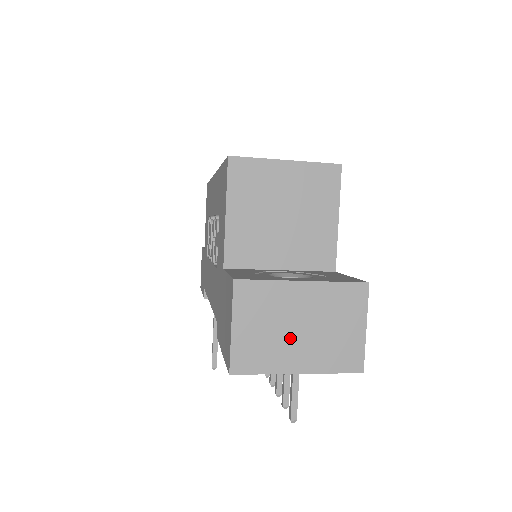
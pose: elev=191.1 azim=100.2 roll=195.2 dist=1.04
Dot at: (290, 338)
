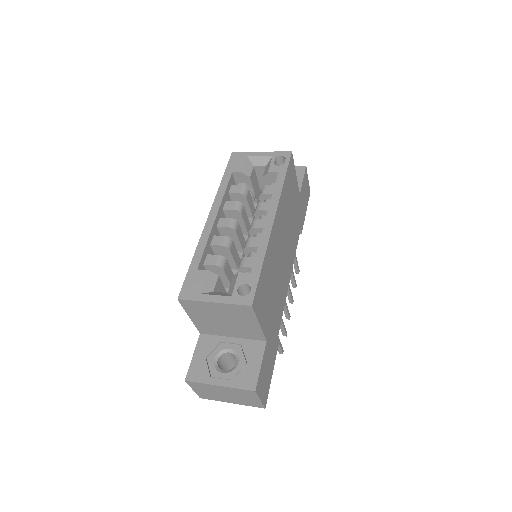
Dot at: (222, 396)
